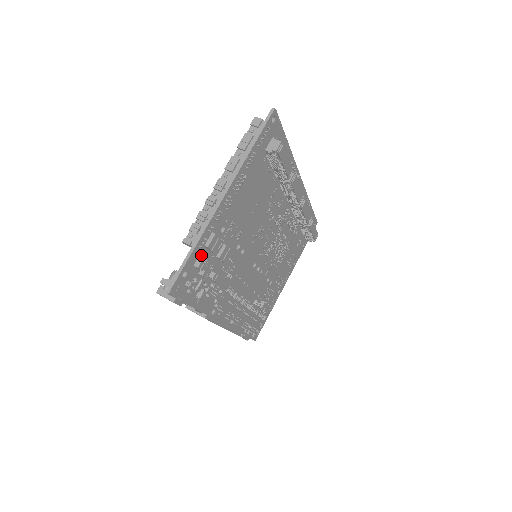
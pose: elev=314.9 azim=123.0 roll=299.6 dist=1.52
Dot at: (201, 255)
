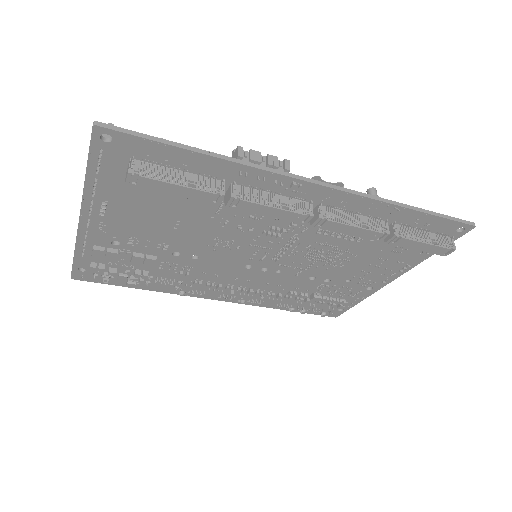
Dot at: (96, 259)
